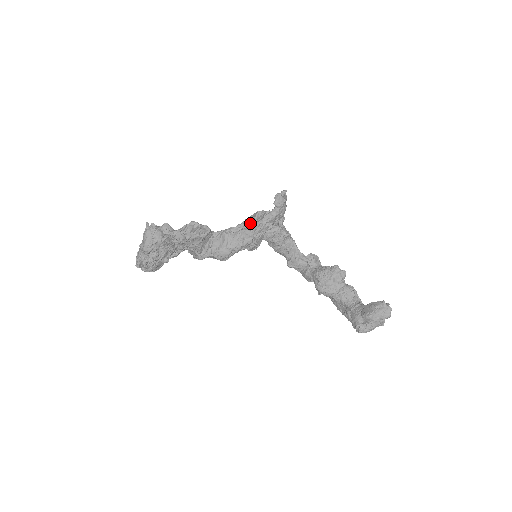
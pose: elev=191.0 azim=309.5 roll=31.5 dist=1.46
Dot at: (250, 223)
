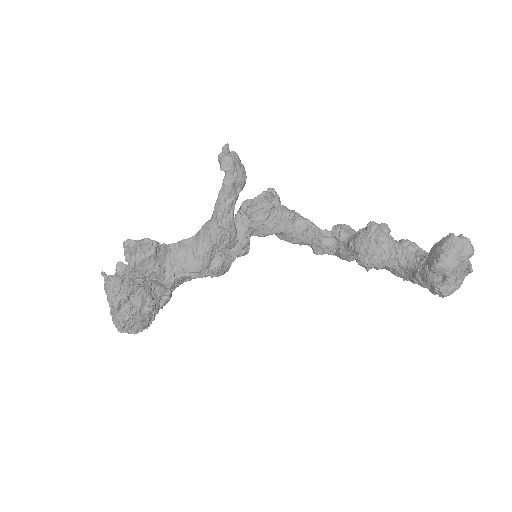
Dot at: (237, 221)
